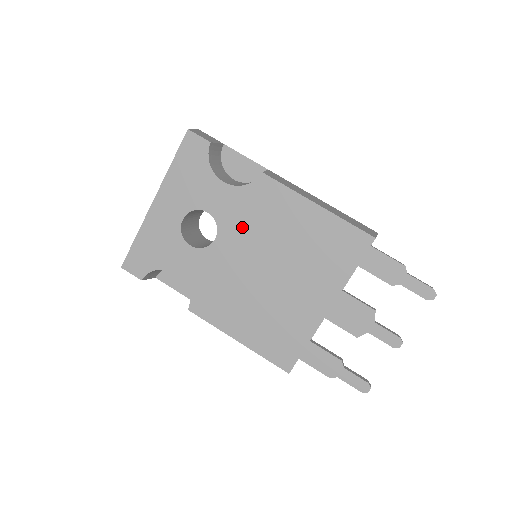
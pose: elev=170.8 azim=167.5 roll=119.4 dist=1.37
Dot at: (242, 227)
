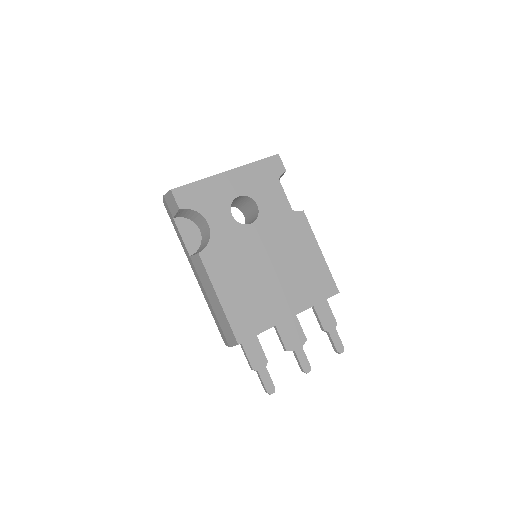
Dot at: (272, 230)
